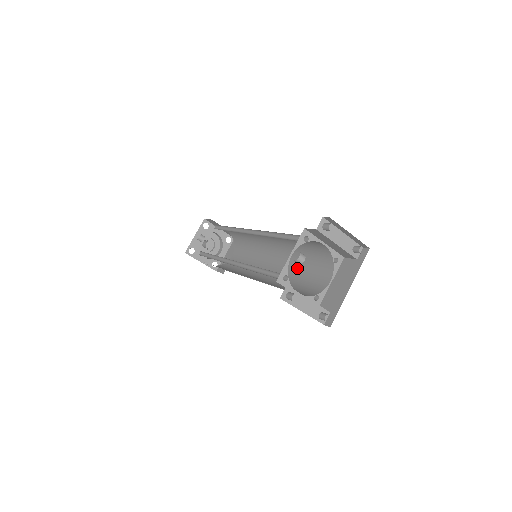
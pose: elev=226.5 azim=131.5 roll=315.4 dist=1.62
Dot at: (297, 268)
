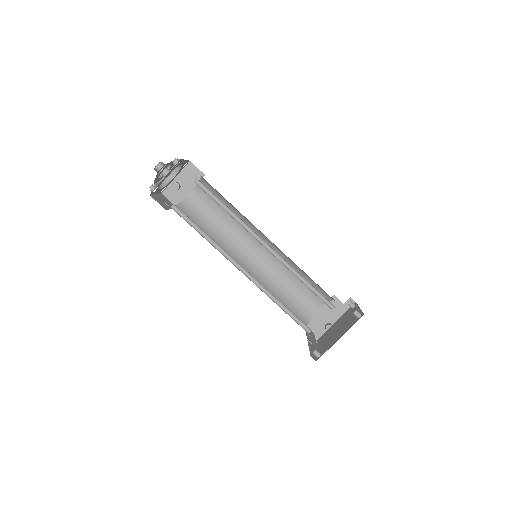
Dot at: (288, 276)
